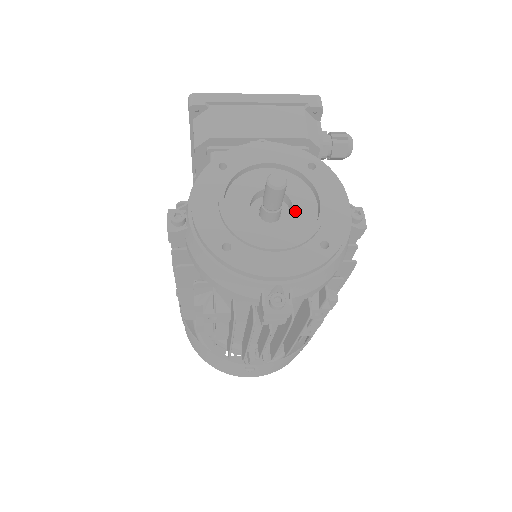
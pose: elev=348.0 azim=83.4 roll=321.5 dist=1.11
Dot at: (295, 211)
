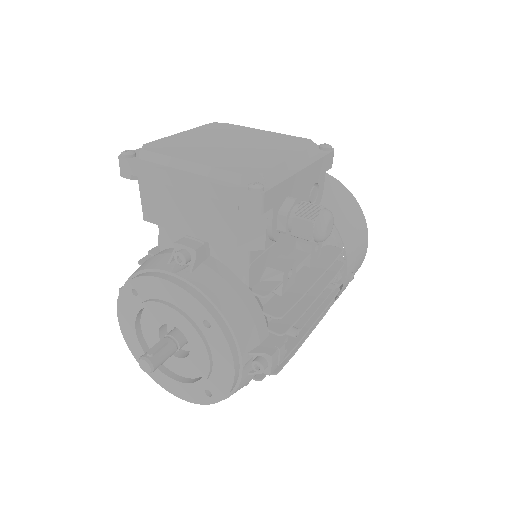
Dot at: (191, 354)
